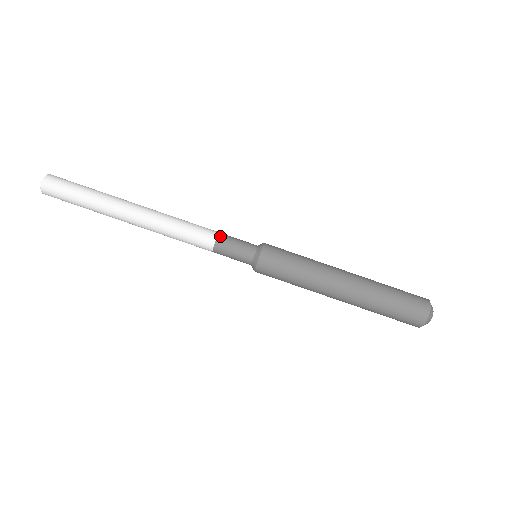
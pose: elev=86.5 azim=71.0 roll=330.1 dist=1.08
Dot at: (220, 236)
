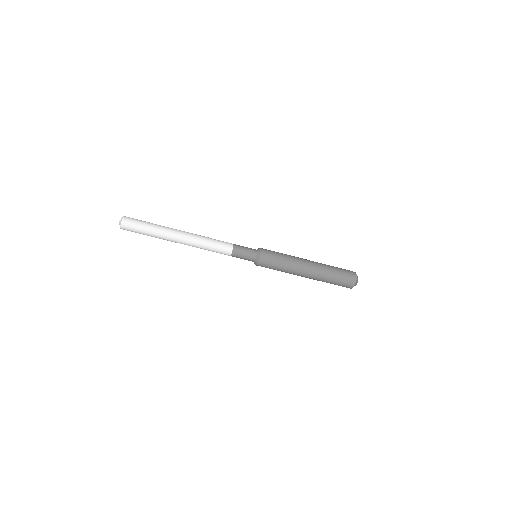
Dot at: (234, 252)
